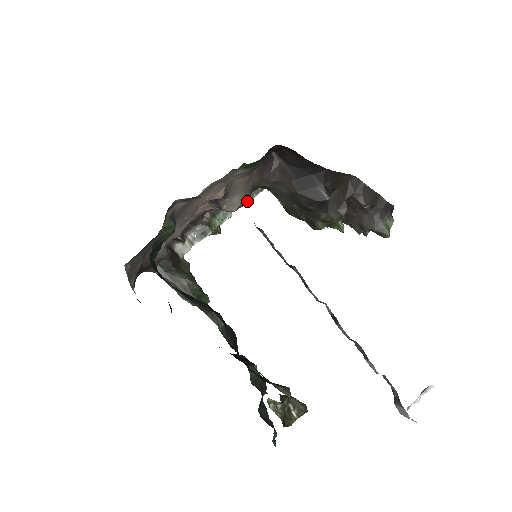
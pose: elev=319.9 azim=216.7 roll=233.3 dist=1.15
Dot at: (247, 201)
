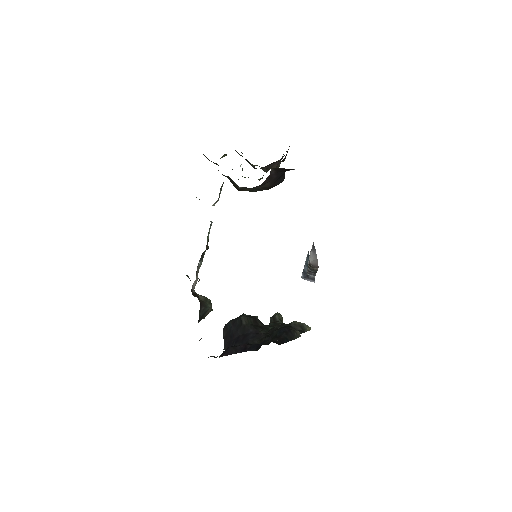
Dot at: occluded
